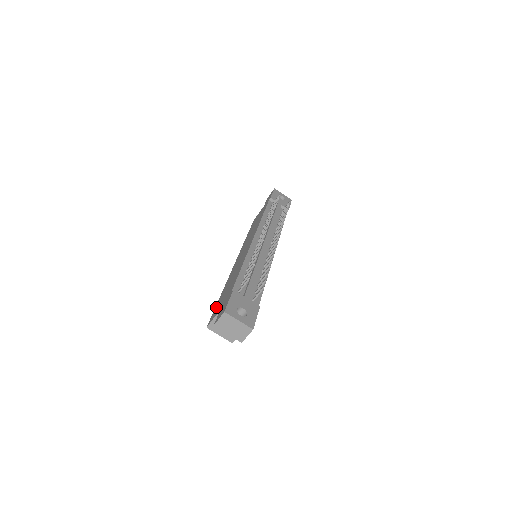
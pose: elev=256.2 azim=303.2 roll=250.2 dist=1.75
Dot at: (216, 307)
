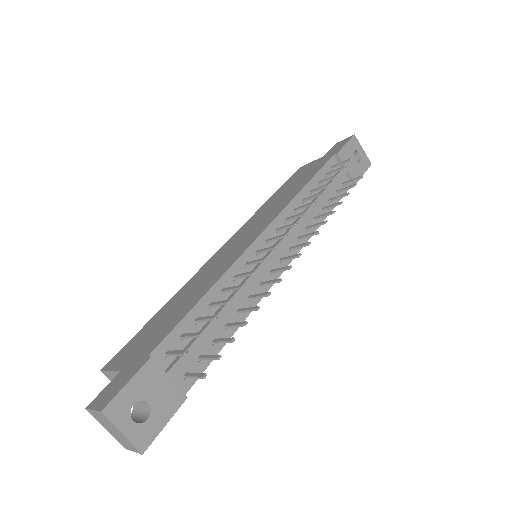
Dot at: (137, 336)
